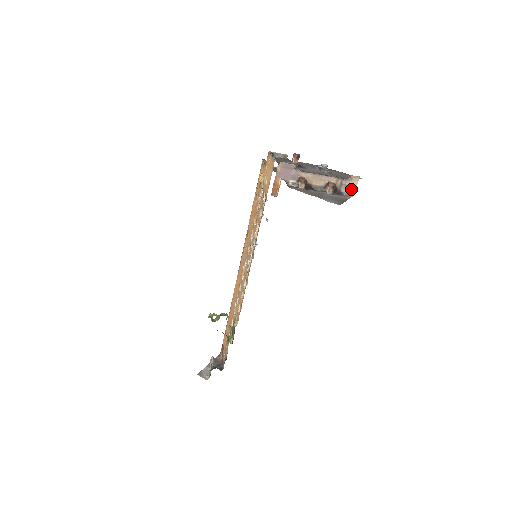
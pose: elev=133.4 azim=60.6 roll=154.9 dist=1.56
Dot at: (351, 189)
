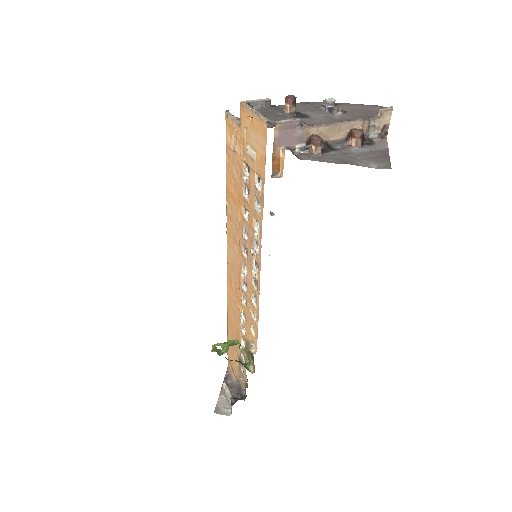
Dot at: (381, 129)
